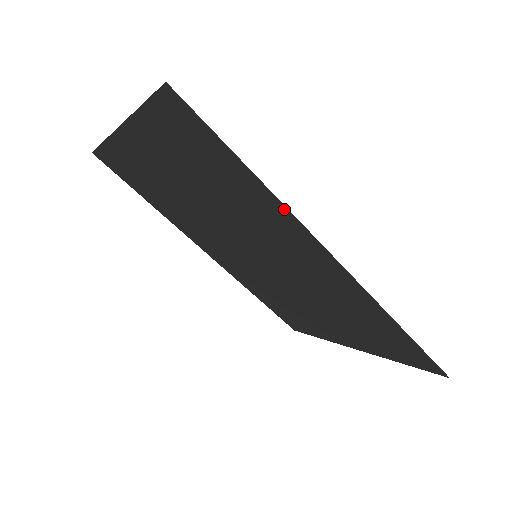
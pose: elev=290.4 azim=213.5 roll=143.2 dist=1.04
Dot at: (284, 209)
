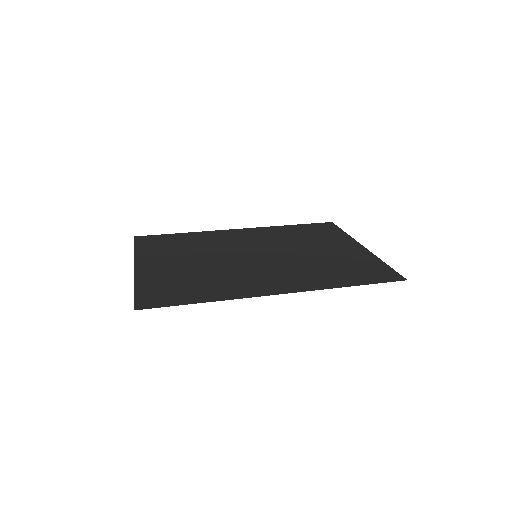
Dot at: (232, 298)
